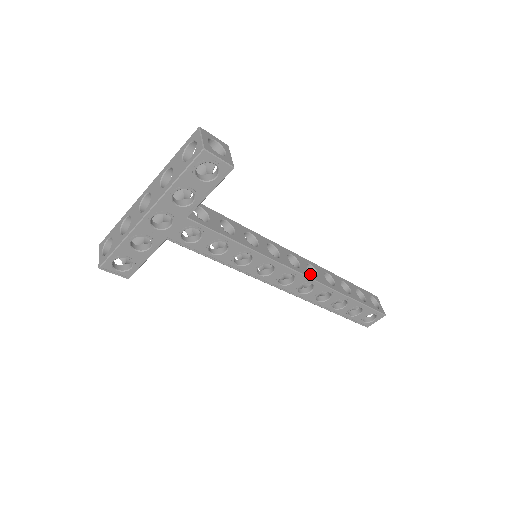
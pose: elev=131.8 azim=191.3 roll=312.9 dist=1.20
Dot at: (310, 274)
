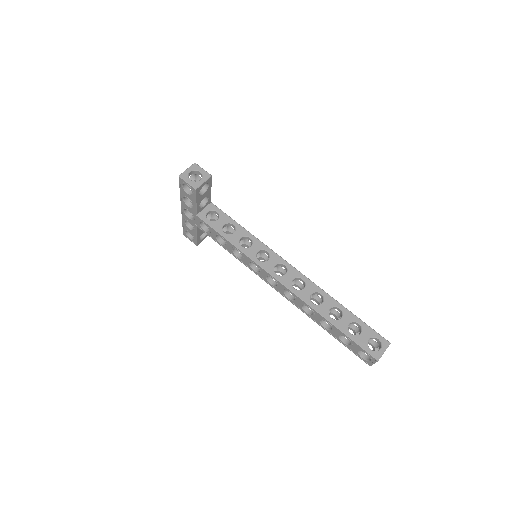
Dot at: (290, 284)
